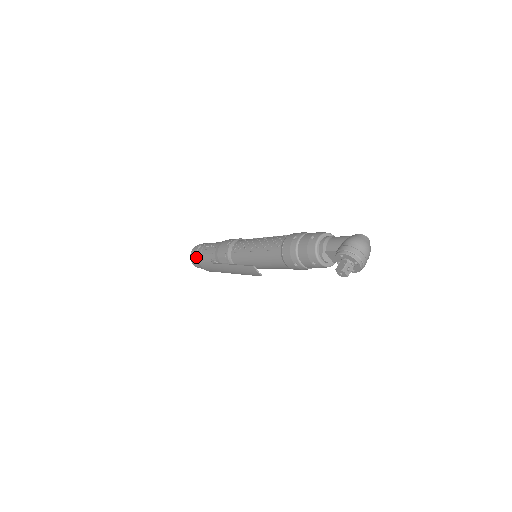
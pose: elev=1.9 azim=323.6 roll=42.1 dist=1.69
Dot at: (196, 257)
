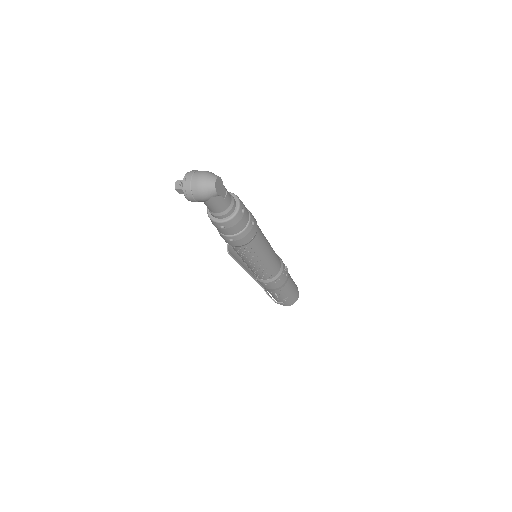
Dot at: occluded
